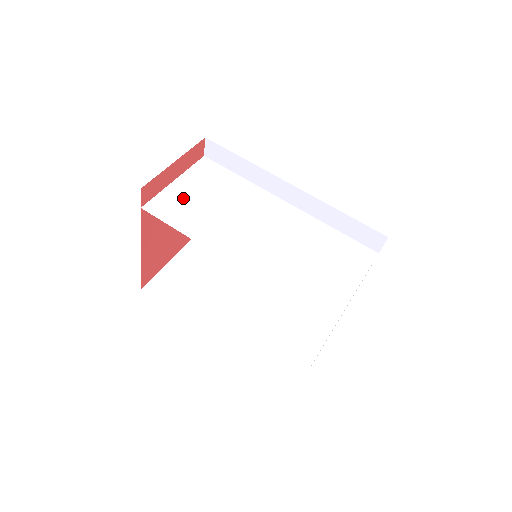
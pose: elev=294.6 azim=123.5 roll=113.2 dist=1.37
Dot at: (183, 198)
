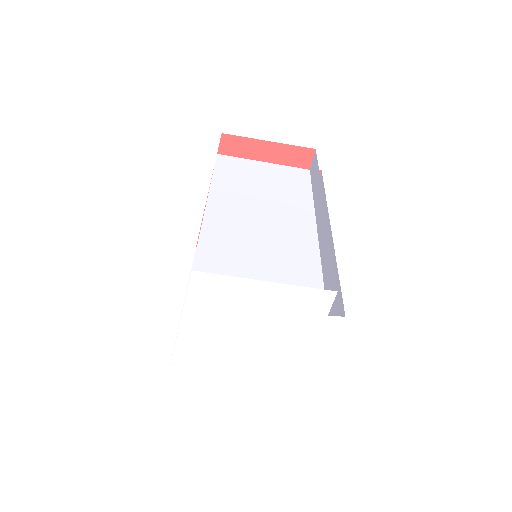
Dot at: (250, 170)
